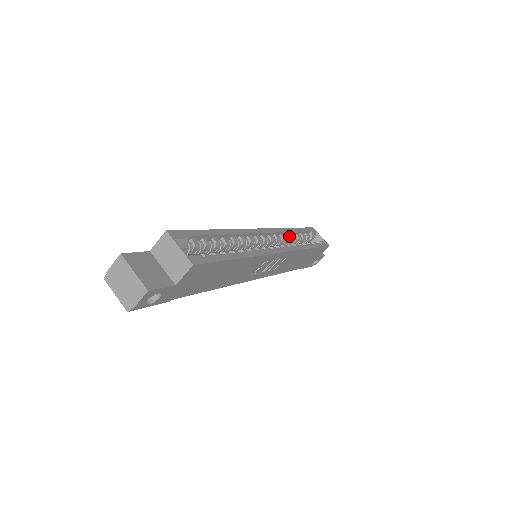
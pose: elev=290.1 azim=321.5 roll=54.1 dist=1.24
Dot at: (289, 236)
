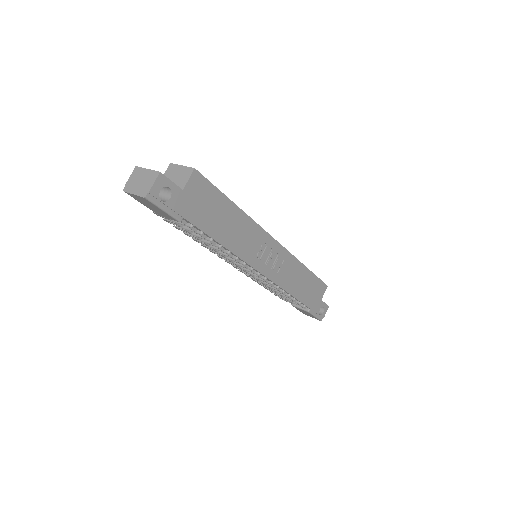
Dot at: occluded
